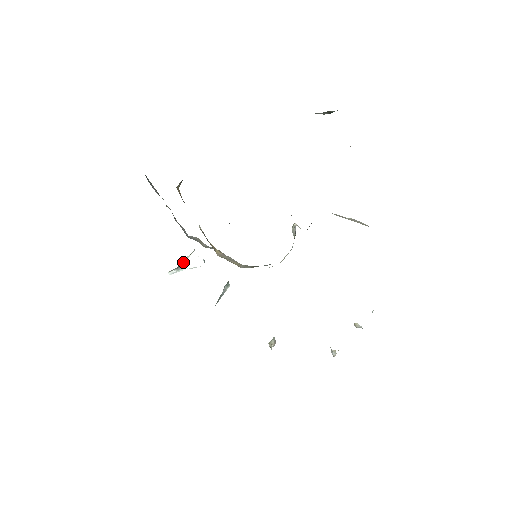
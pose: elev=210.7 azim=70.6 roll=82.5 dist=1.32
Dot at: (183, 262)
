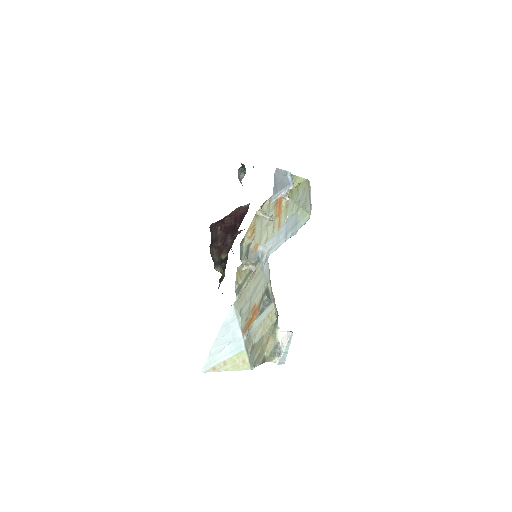
Dot at: (281, 346)
